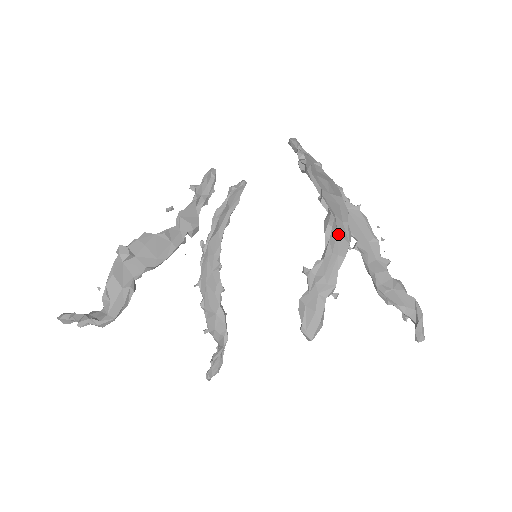
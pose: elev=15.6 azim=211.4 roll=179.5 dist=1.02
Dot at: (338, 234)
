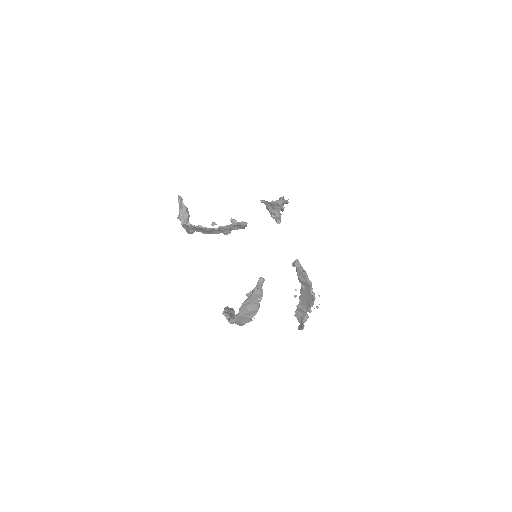
Dot at: (235, 323)
